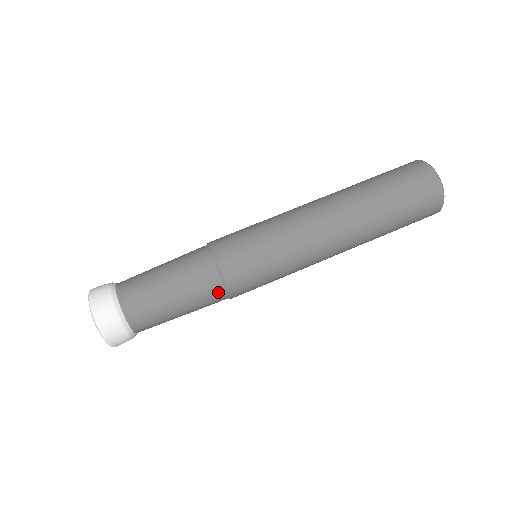
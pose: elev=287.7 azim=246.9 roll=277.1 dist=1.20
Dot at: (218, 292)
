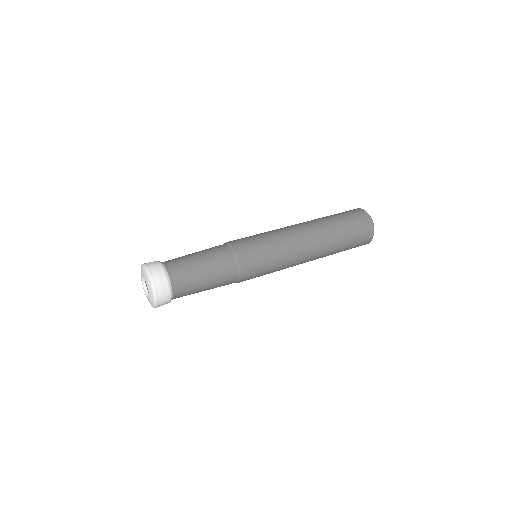
Dot at: (229, 255)
